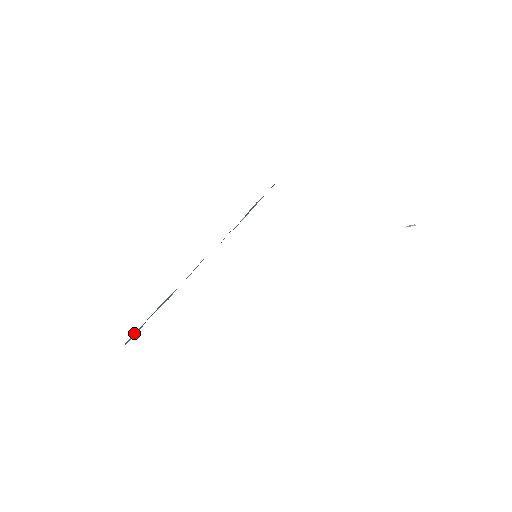
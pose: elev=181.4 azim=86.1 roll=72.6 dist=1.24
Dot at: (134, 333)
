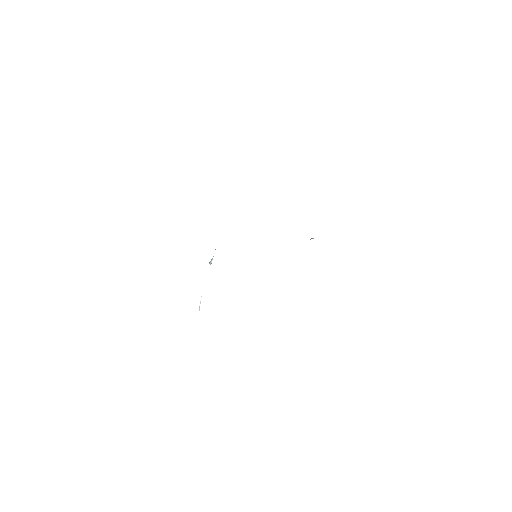
Dot at: occluded
